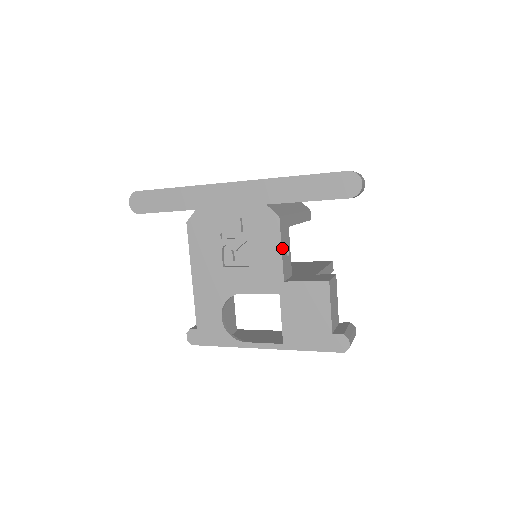
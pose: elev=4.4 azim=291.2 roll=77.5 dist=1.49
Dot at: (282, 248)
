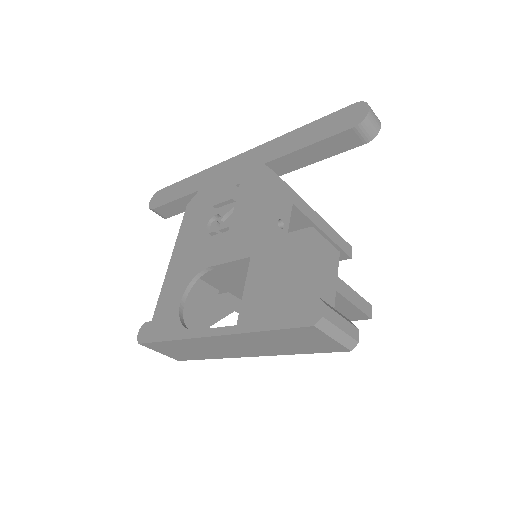
Dot at: (269, 205)
